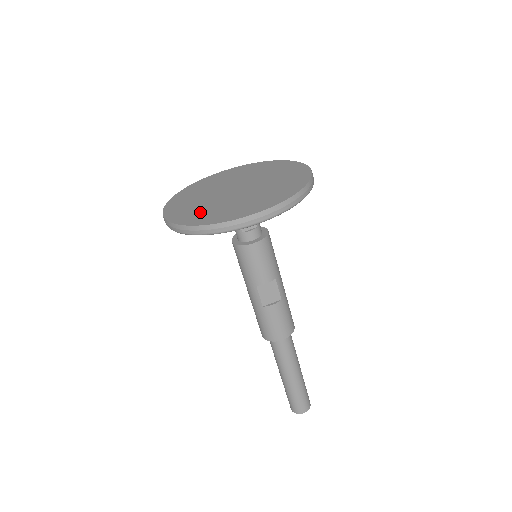
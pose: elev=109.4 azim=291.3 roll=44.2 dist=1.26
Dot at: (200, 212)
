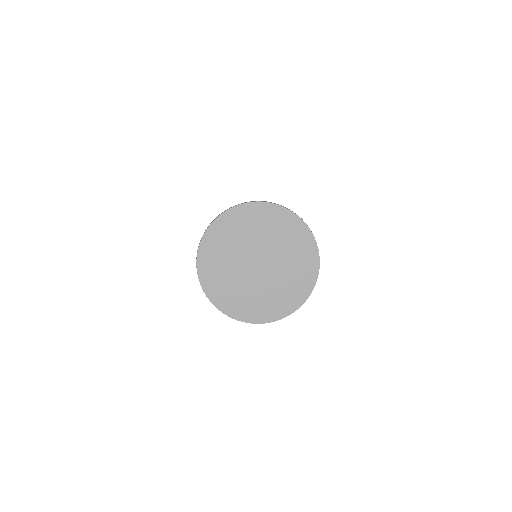
Dot at: (217, 267)
